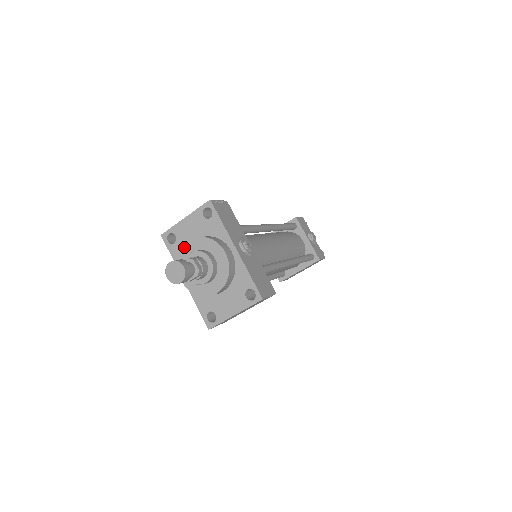
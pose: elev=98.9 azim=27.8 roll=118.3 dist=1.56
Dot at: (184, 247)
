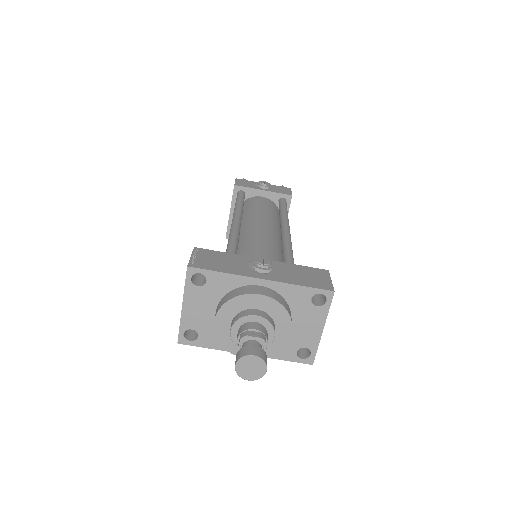
Dot at: (215, 331)
